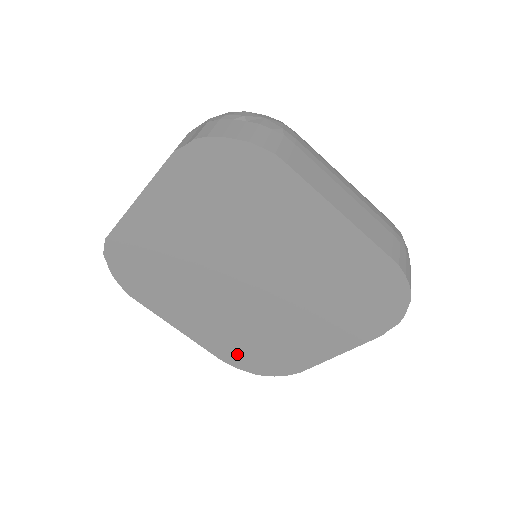
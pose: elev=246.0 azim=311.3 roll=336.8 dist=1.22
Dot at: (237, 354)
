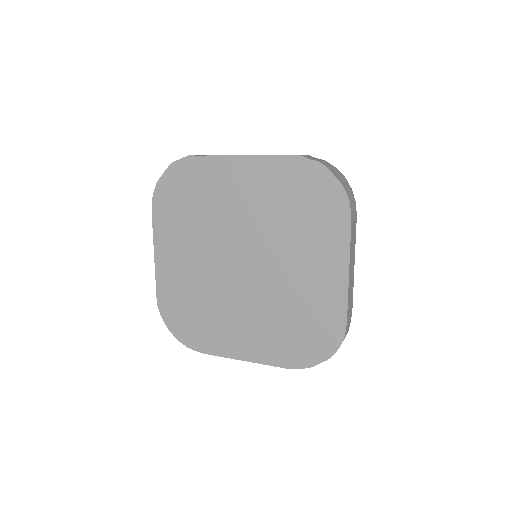
Dot at: (176, 304)
